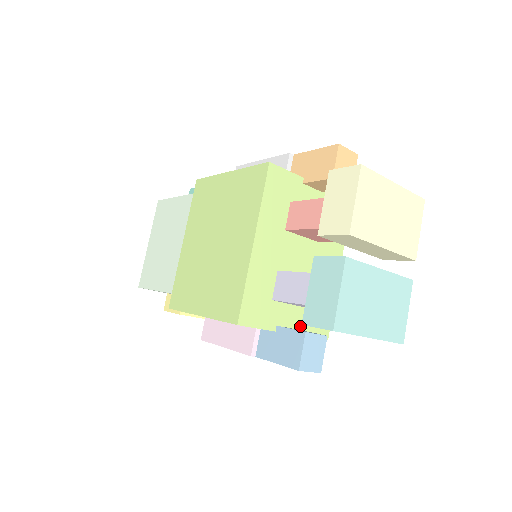
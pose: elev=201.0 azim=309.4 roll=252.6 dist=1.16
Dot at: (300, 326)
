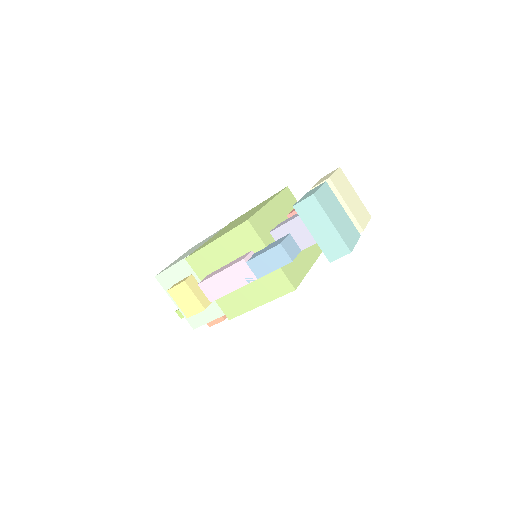
Dot at: occluded
